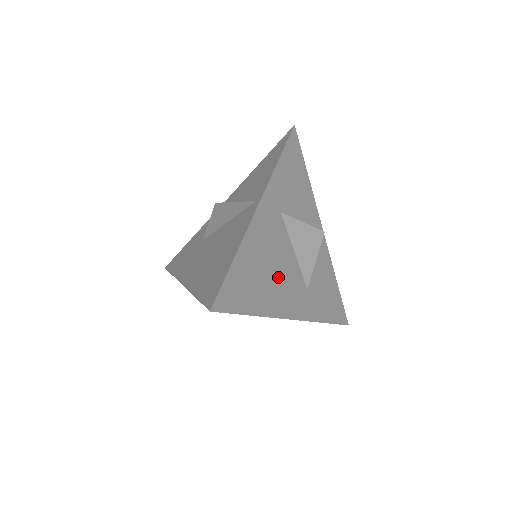
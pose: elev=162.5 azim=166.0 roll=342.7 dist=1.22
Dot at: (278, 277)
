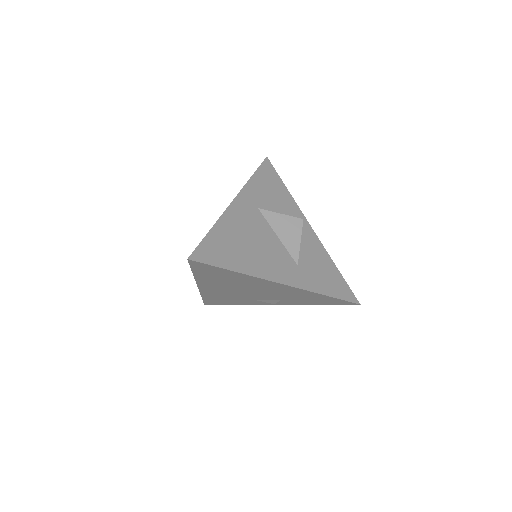
Dot at: (260, 250)
